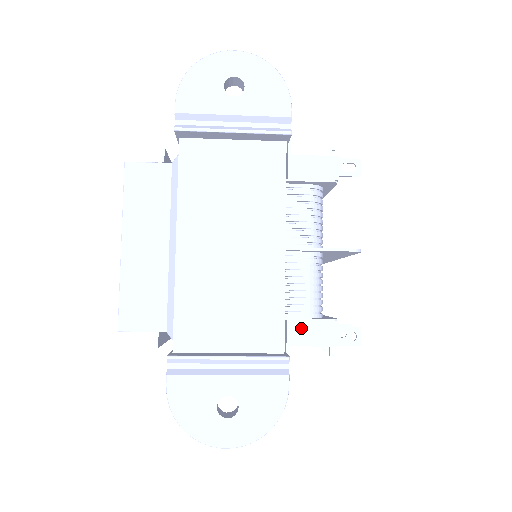
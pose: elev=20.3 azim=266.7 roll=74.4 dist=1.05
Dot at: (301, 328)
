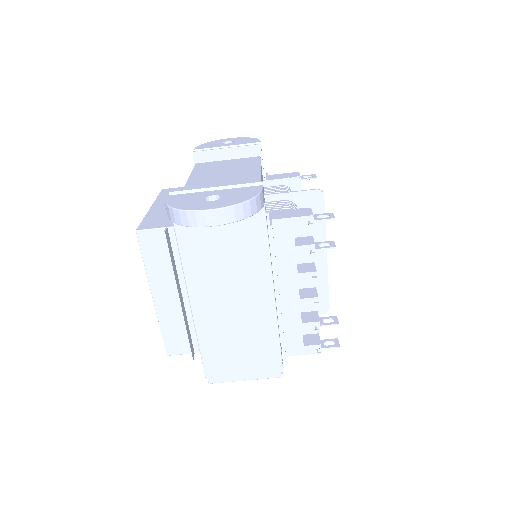
Dot at: (281, 213)
